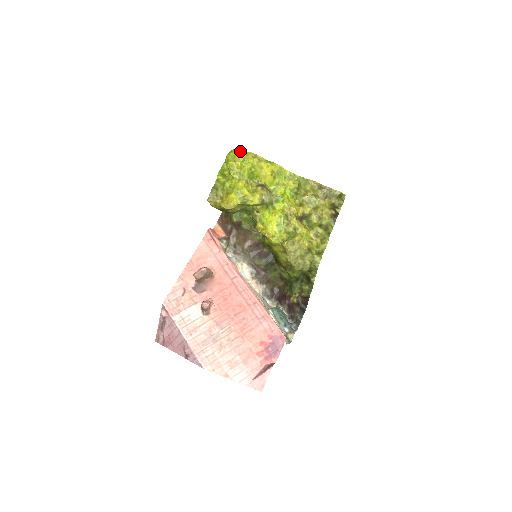
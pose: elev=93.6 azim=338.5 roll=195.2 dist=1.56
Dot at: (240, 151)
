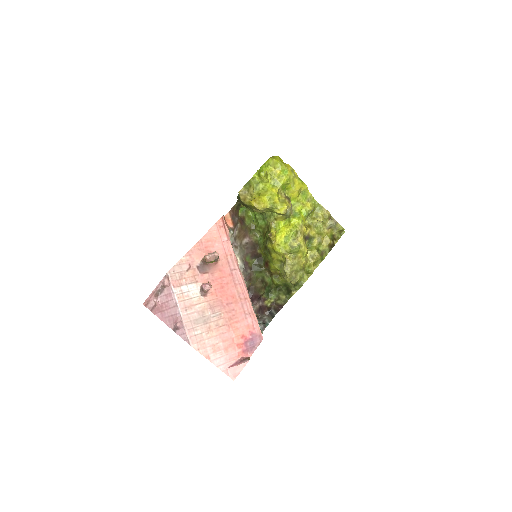
Dot at: (281, 160)
